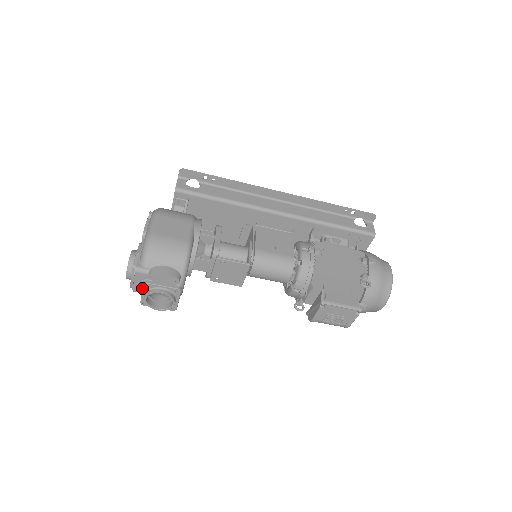
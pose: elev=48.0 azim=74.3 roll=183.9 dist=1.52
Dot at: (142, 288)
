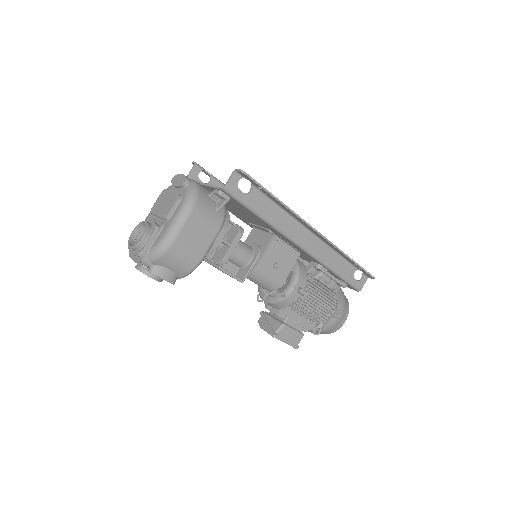
Dot at: (138, 264)
